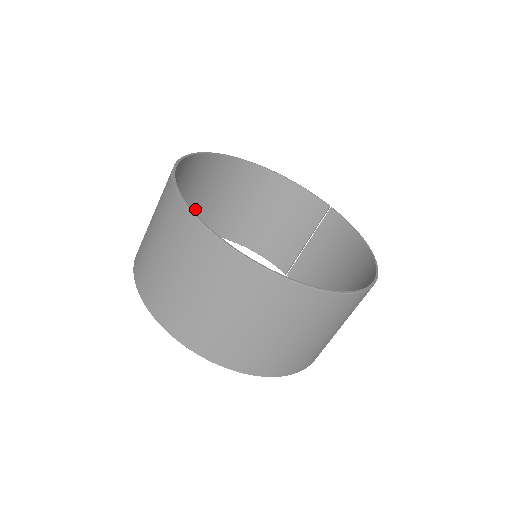
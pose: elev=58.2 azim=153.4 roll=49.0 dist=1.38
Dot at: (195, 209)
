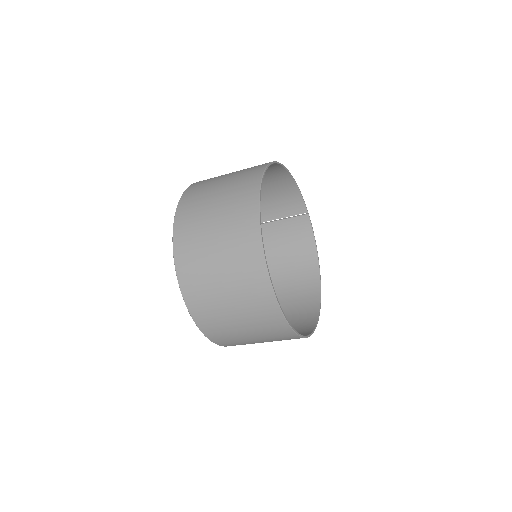
Dot at: occluded
